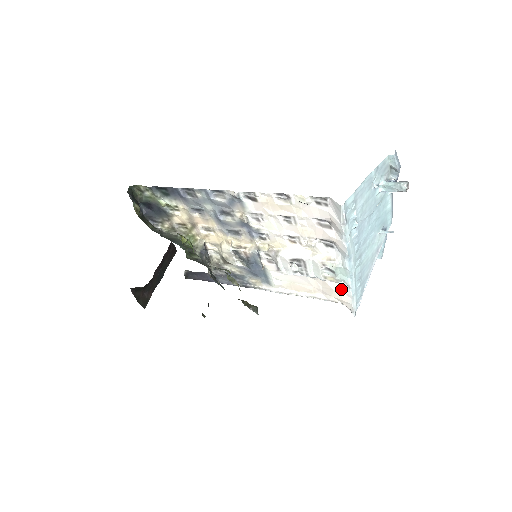
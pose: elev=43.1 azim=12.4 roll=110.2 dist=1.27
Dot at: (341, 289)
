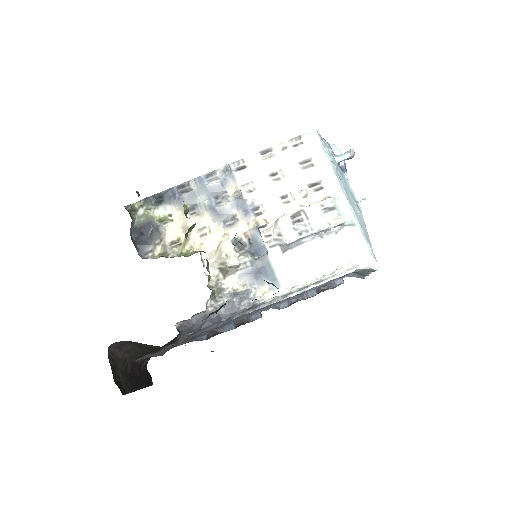
Dot at: (349, 236)
